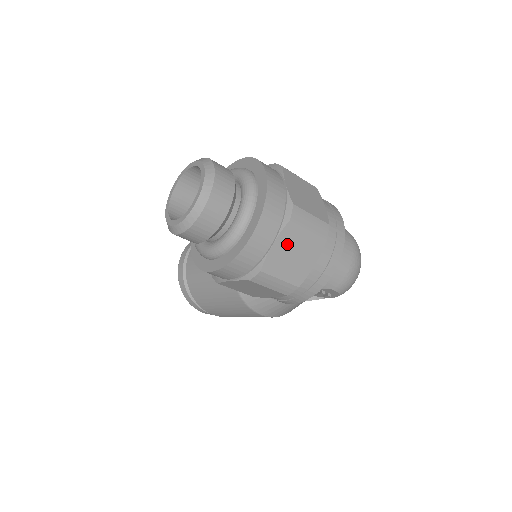
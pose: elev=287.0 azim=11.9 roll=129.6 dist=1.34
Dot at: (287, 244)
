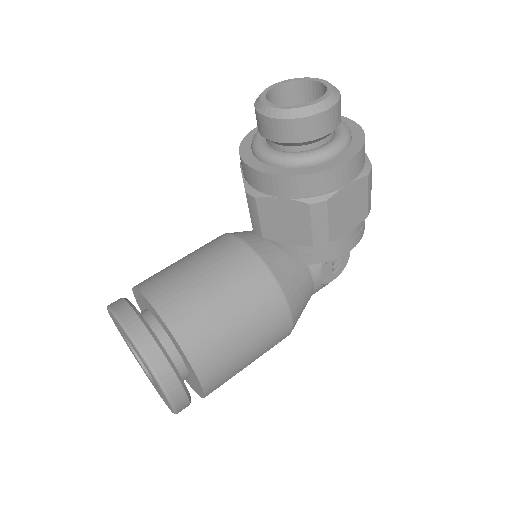
Dot at: occluded
